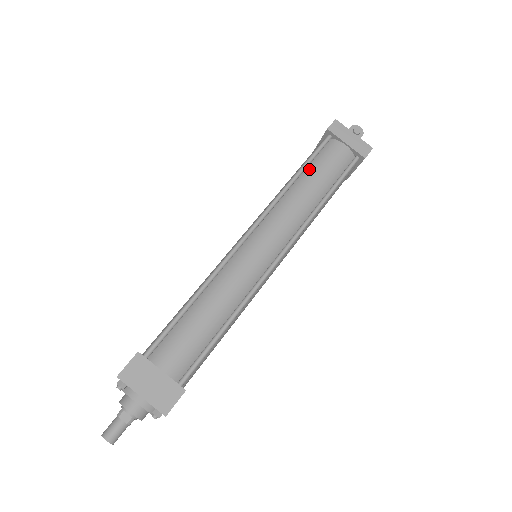
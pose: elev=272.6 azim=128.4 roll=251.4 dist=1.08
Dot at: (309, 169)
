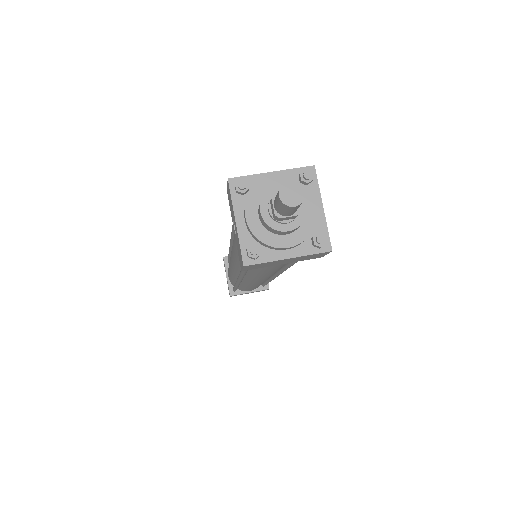
Dot at: occluded
